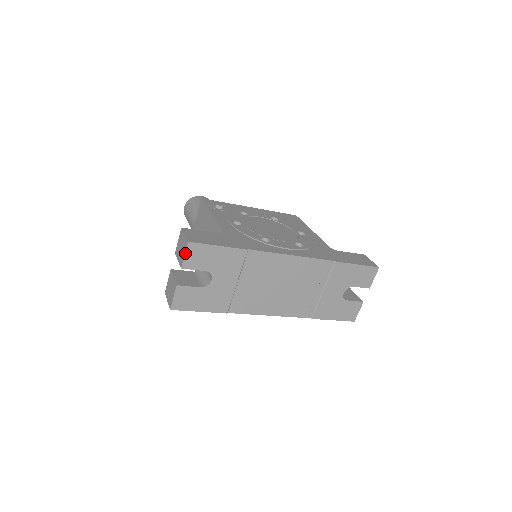
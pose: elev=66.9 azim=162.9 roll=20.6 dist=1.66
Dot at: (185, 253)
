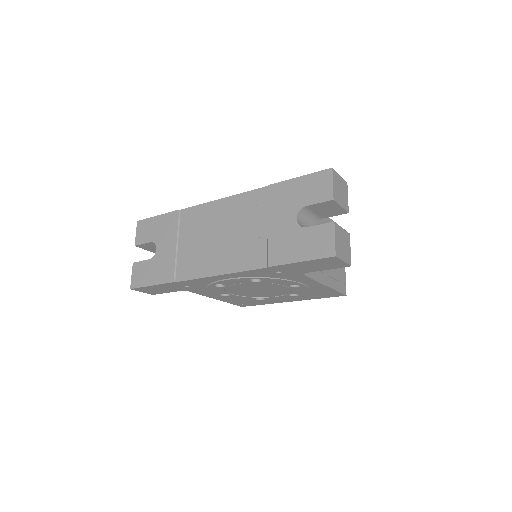
Dot at: (136, 232)
